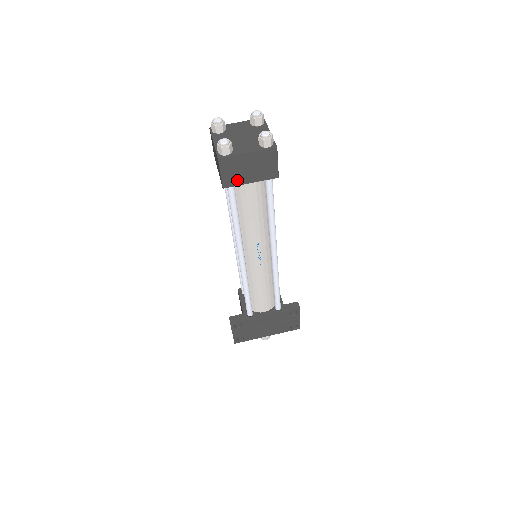
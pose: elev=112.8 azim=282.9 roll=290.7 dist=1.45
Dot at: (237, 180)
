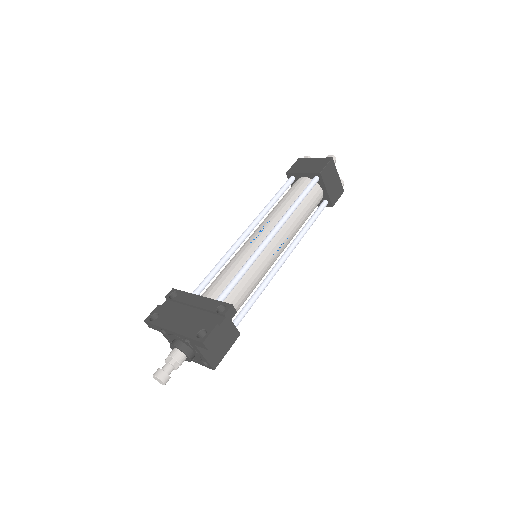
Dot at: (297, 170)
